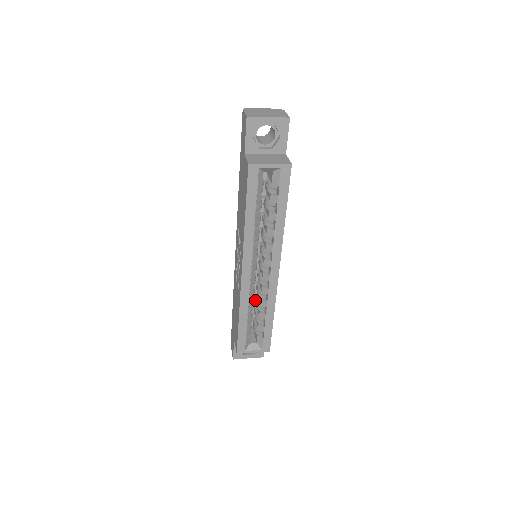
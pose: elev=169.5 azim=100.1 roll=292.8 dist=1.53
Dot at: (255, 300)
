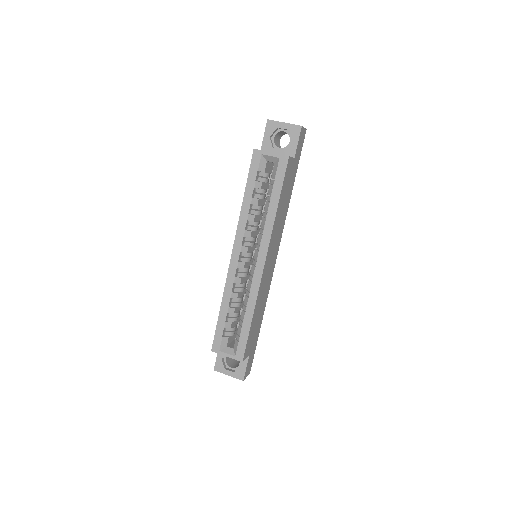
Dot at: occluded
